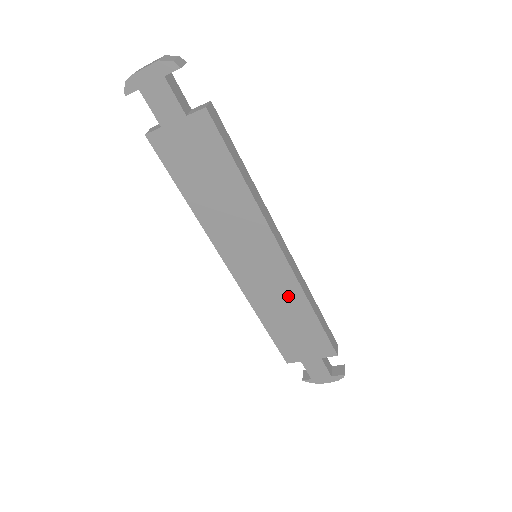
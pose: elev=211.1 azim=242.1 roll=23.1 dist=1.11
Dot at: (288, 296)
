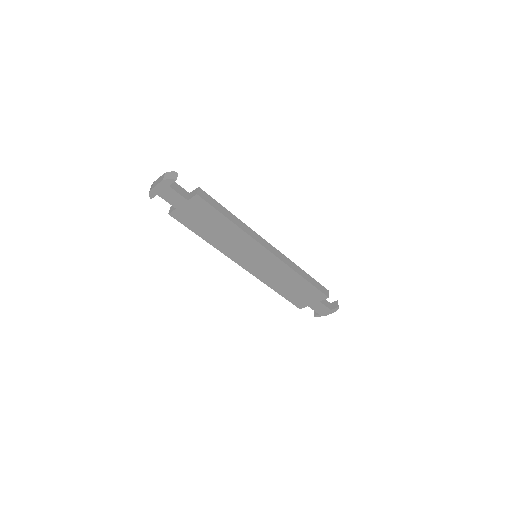
Dot at: (284, 273)
